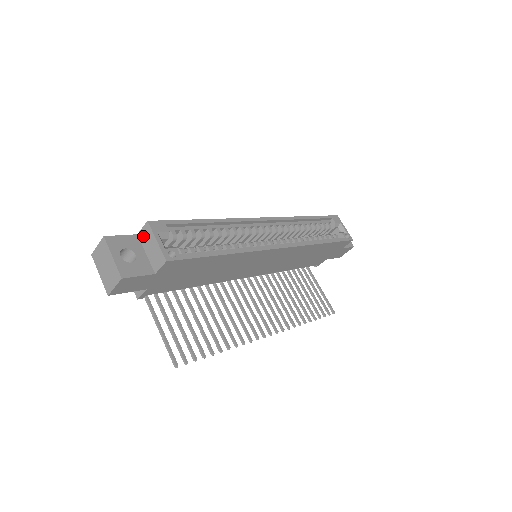
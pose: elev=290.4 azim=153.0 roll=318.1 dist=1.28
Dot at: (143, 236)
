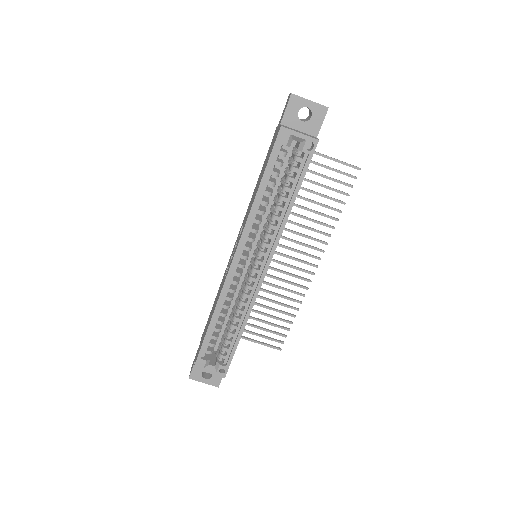
Dot at: occluded
